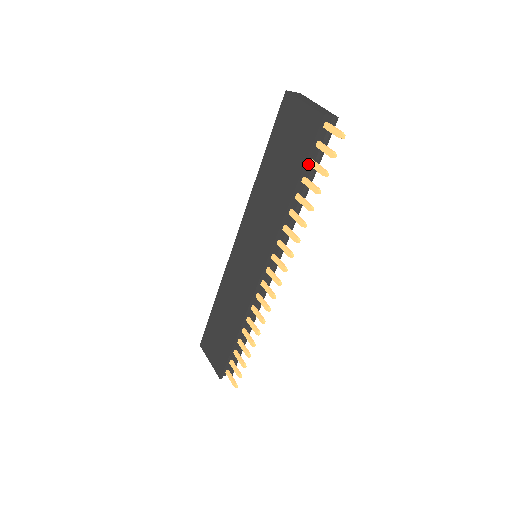
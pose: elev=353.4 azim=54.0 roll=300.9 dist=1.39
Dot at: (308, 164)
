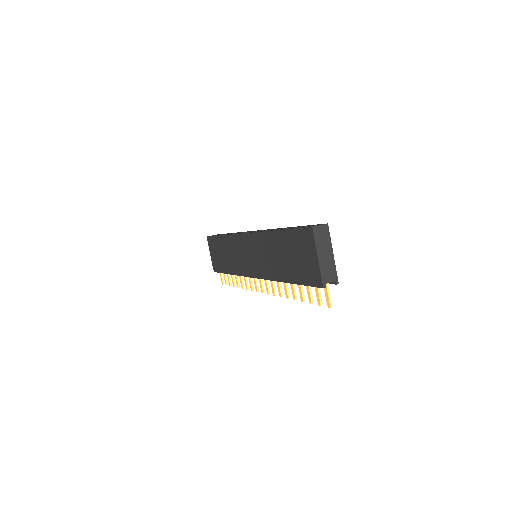
Dot at: occluded
